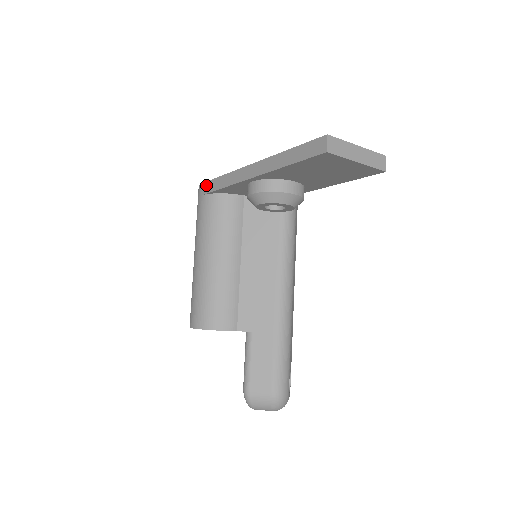
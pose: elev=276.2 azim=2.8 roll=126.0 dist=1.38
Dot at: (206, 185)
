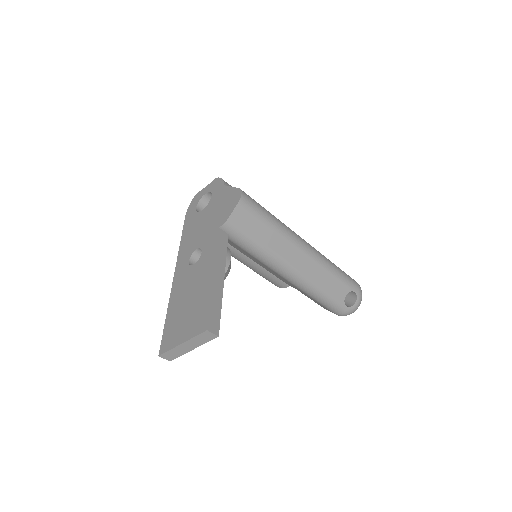
Dot at: occluded
